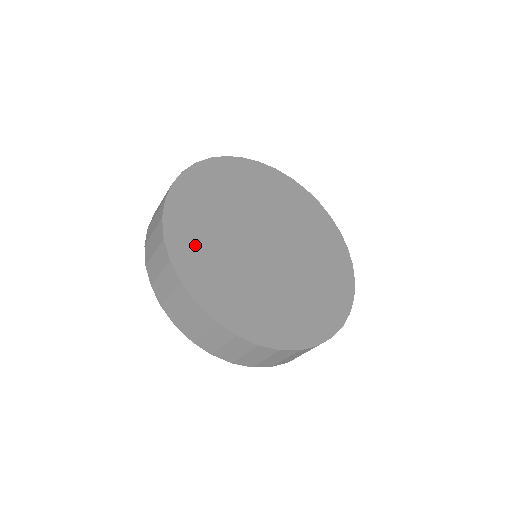
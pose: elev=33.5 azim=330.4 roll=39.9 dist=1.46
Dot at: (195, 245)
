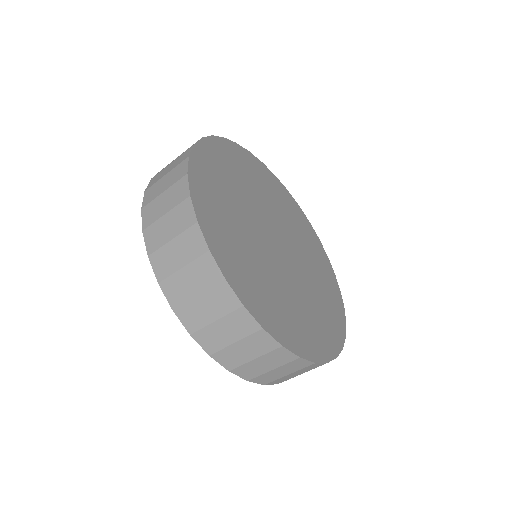
Dot at: (259, 291)
